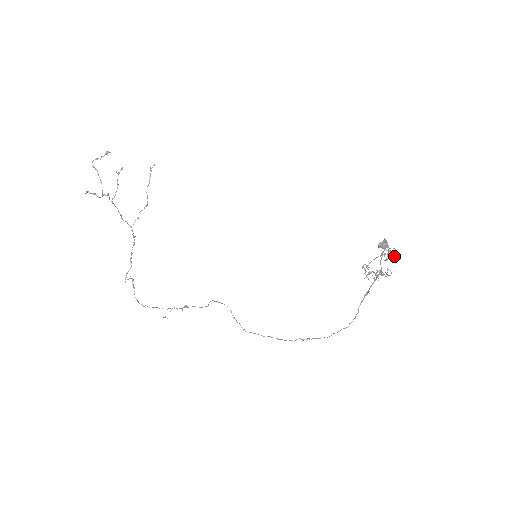
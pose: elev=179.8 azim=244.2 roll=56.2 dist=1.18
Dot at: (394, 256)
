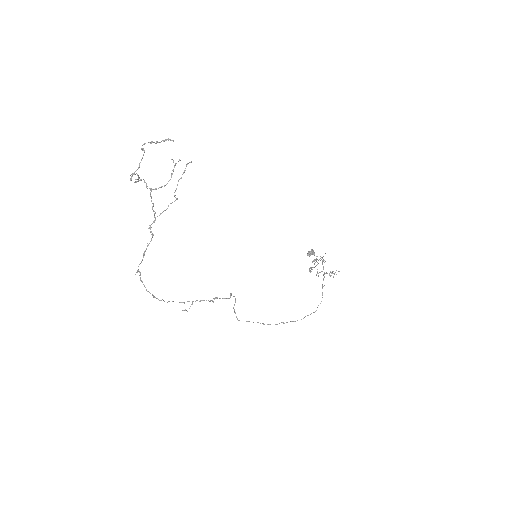
Dot at: (324, 262)
